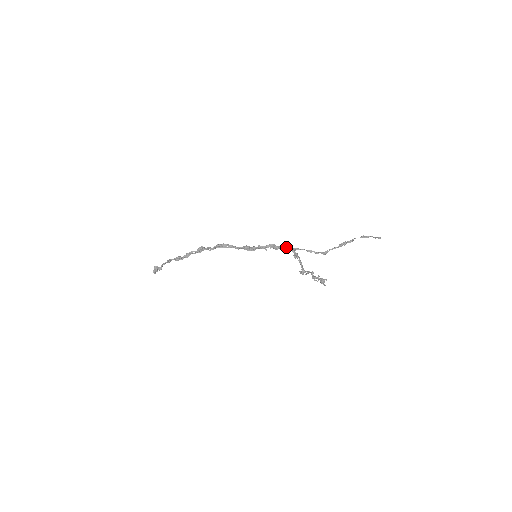
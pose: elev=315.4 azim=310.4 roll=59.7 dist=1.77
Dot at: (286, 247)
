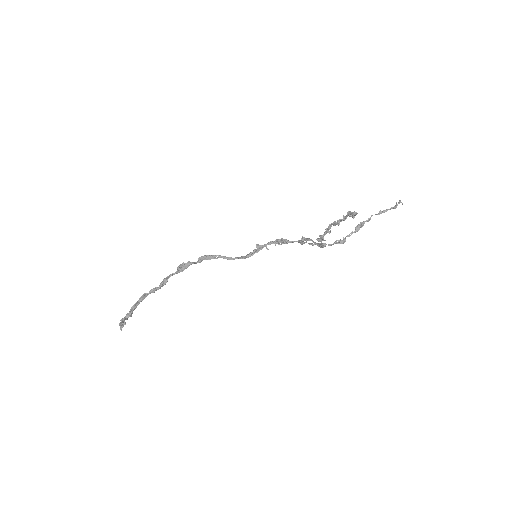
Dot at: (291, 242)
